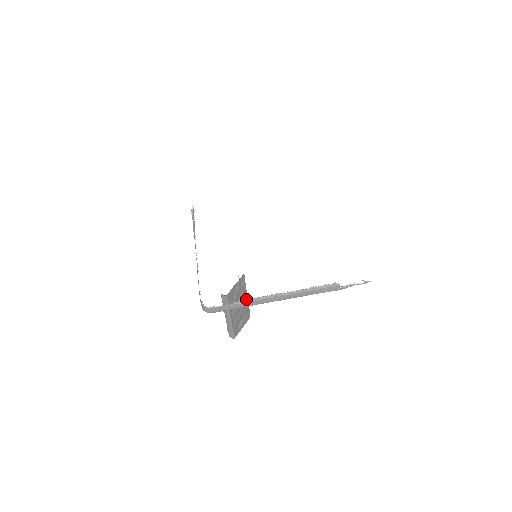
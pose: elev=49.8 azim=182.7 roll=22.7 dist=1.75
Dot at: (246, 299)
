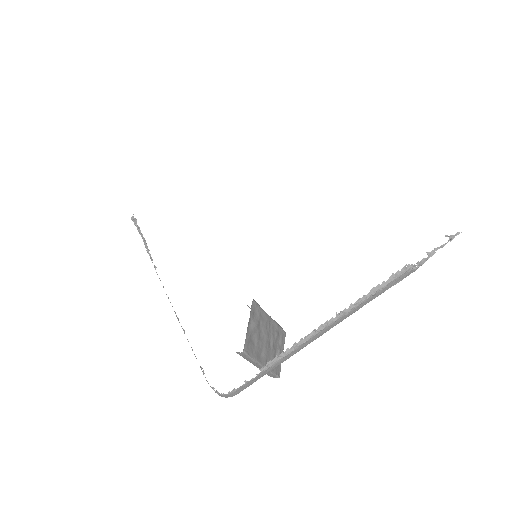
Dot at: (270, 321)
